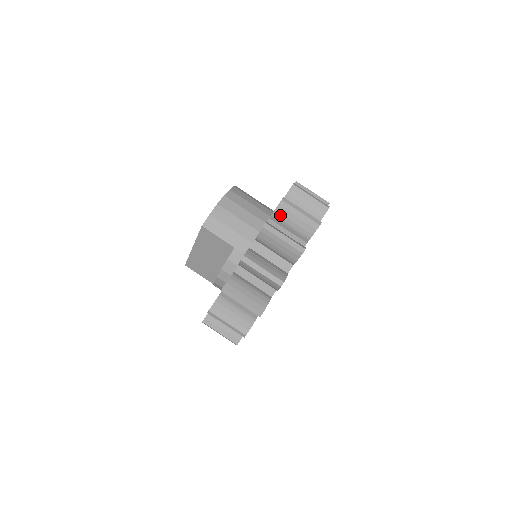
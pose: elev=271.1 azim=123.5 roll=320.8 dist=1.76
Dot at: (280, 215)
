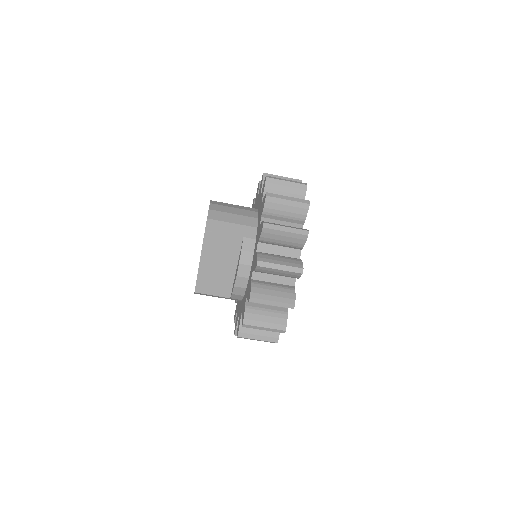
Dot at: (270, 191)
